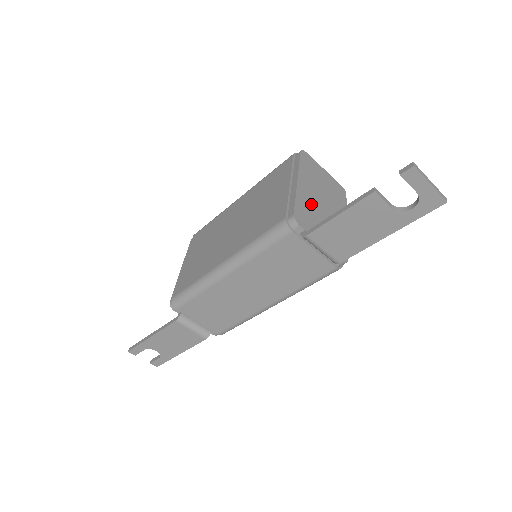
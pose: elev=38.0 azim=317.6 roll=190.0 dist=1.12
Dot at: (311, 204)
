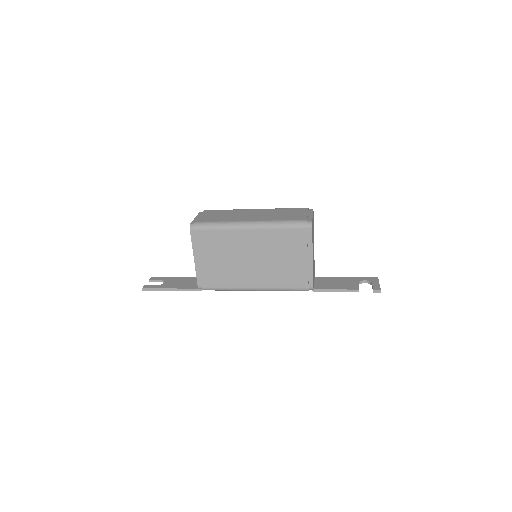
Dot at: (313, 263)
